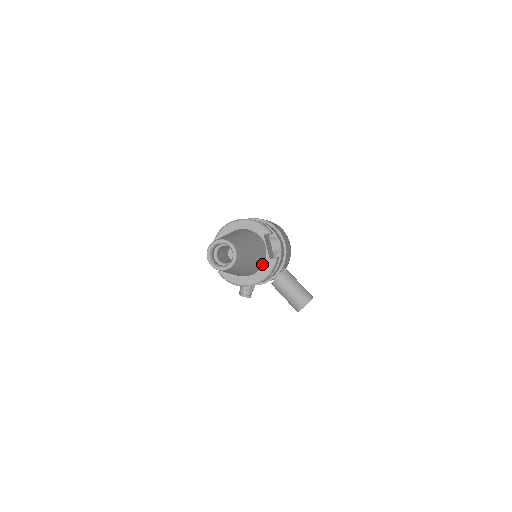
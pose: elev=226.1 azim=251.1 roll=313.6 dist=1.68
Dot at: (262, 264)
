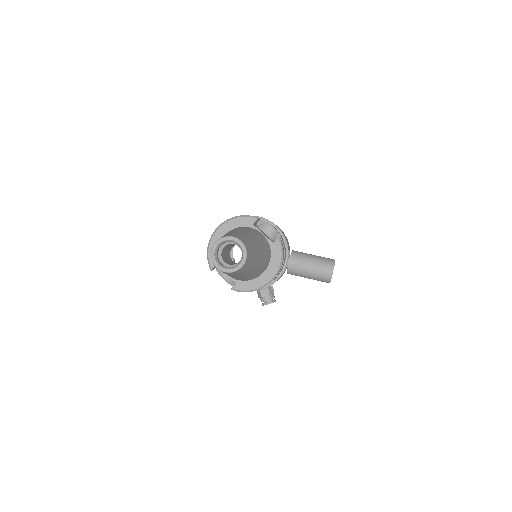
Dot at: (269, 252)
